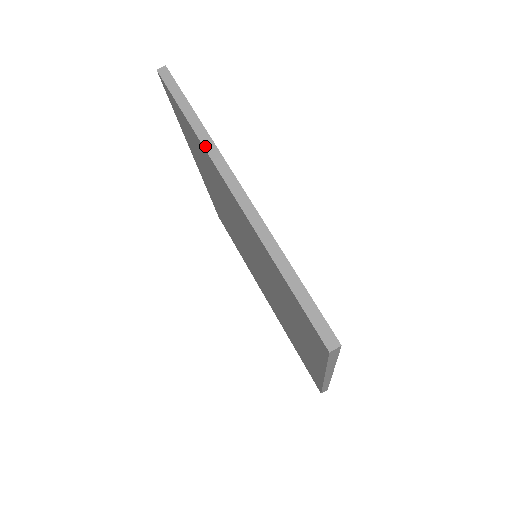
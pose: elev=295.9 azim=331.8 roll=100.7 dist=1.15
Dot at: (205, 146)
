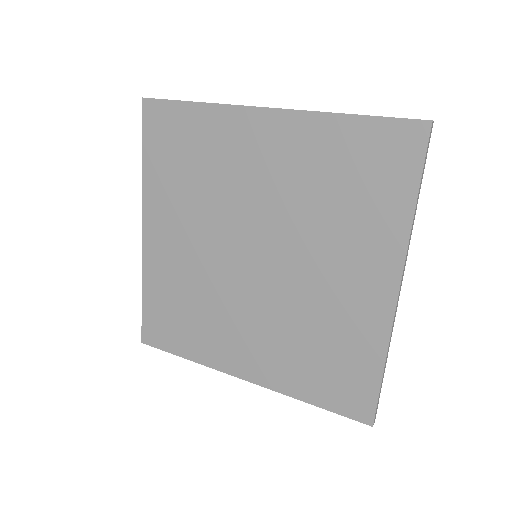
Dot at: (225, 104)
